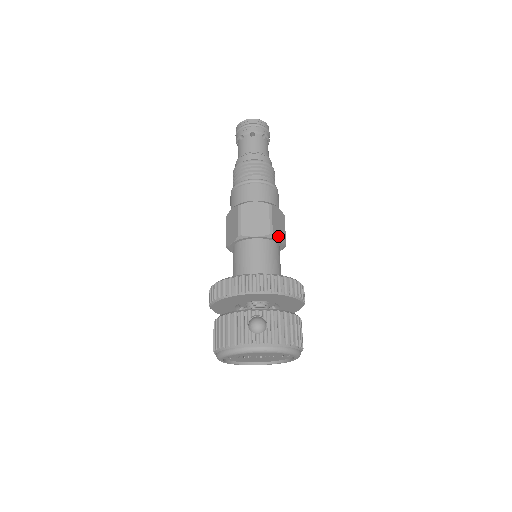
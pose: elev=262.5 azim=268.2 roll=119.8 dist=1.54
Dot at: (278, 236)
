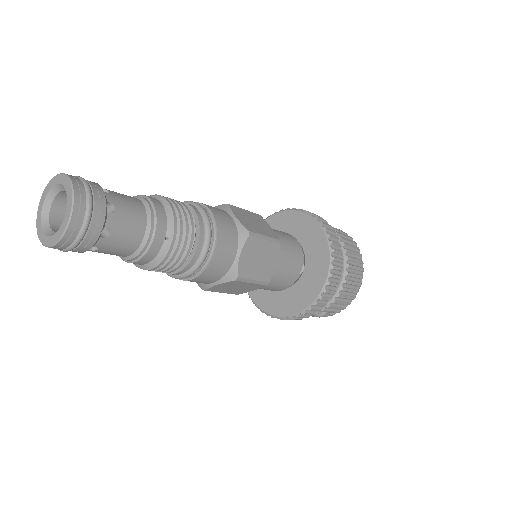
Dot at: (270, 266)
